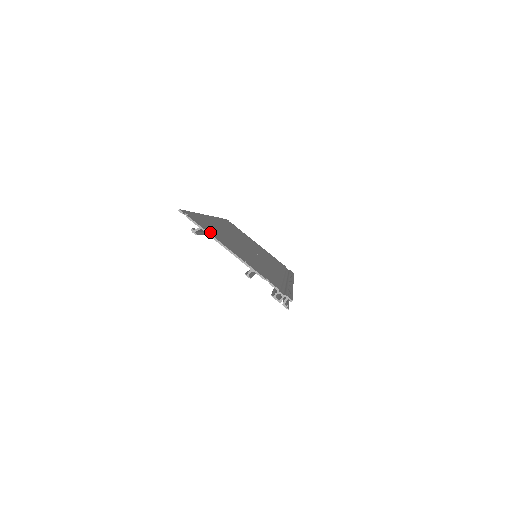
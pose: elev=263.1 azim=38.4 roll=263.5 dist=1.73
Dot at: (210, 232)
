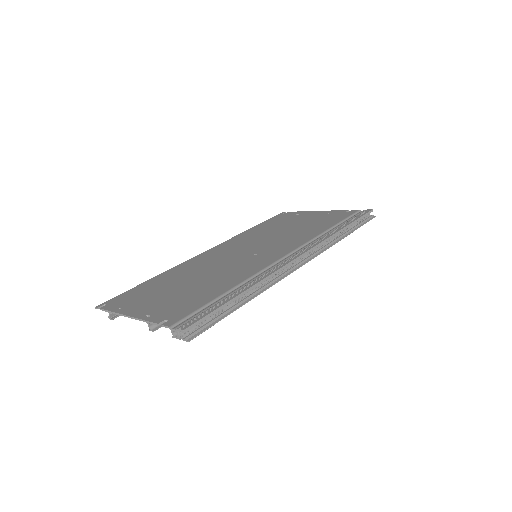
Dot at: (123, 306)
